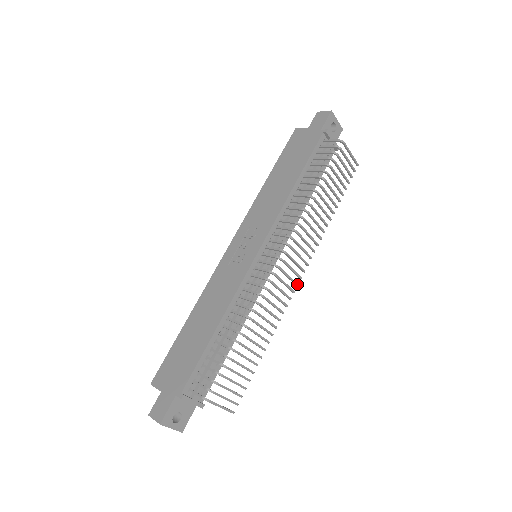
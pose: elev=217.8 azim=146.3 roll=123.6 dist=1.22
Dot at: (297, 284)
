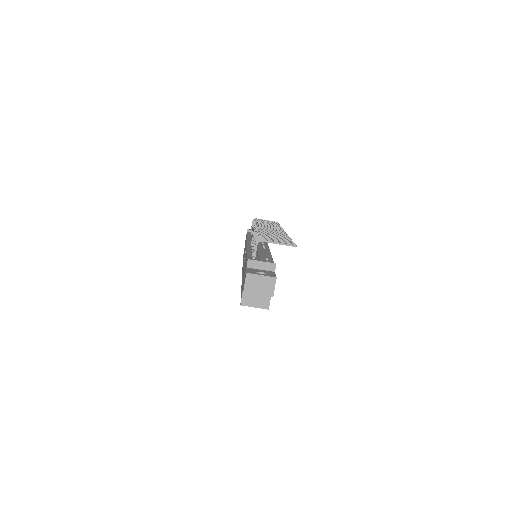
Dot at: (283, 231)
